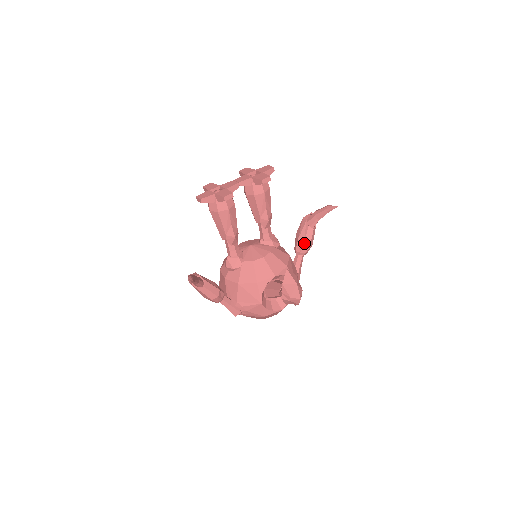
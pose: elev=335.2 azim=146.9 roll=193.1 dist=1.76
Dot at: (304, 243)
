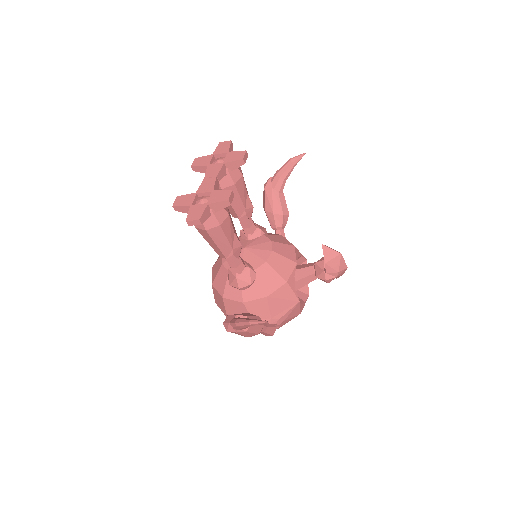
Dot at: (283, 214)
